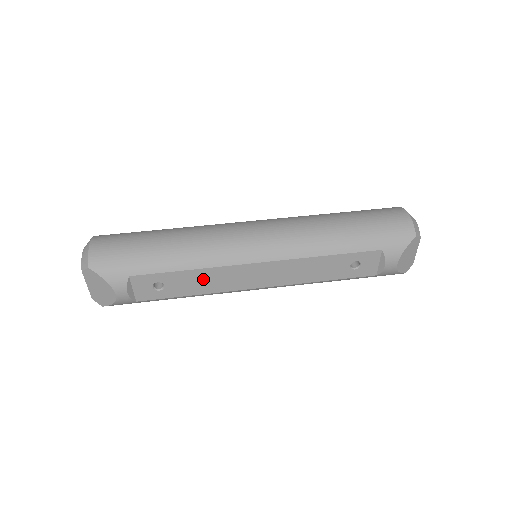
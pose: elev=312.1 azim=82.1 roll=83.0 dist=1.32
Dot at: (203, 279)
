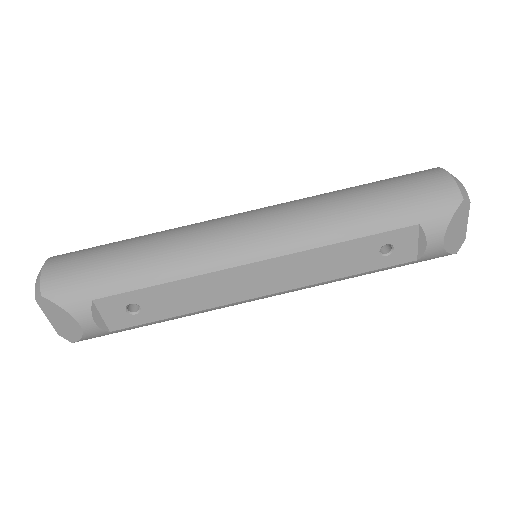
Dot at: (188, 293)
